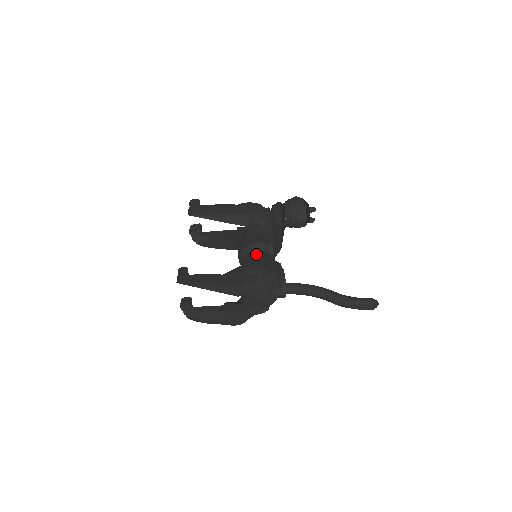
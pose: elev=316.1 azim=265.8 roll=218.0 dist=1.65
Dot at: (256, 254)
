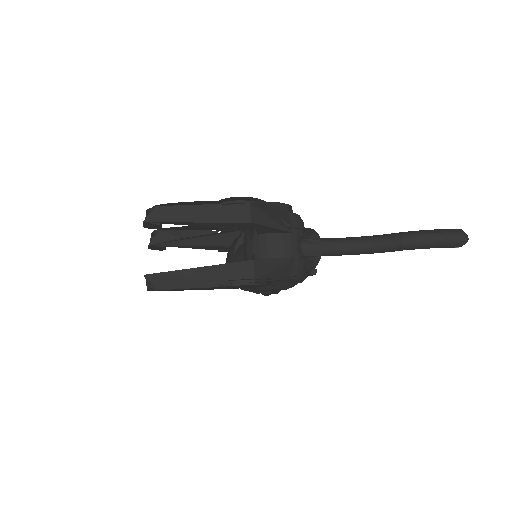
Dot at: occluded
